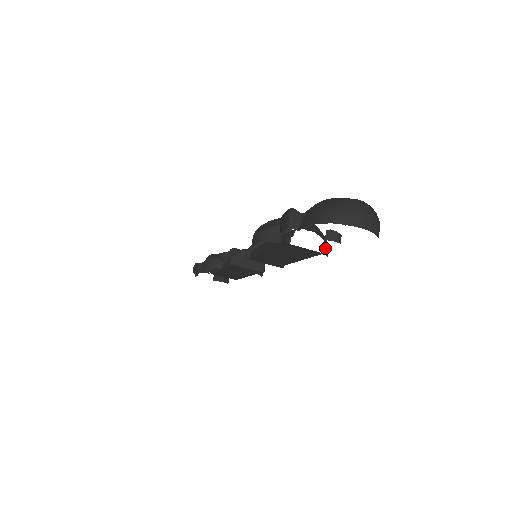
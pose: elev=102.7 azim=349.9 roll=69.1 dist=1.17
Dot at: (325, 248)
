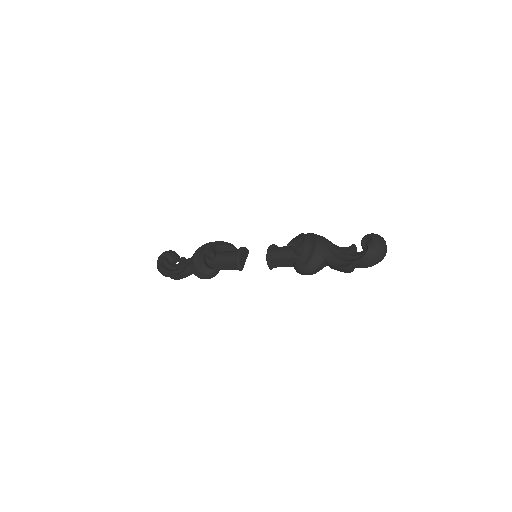
Dot at: occluded
